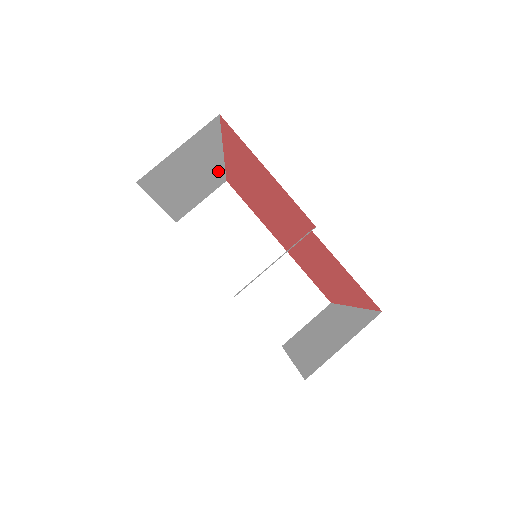
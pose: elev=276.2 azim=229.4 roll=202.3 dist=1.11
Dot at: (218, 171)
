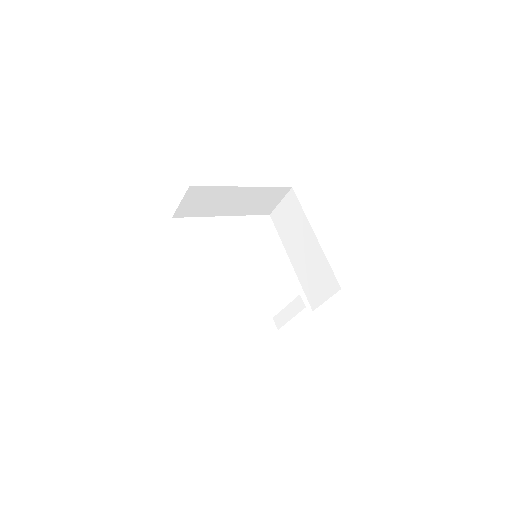
Dot at: occluded
